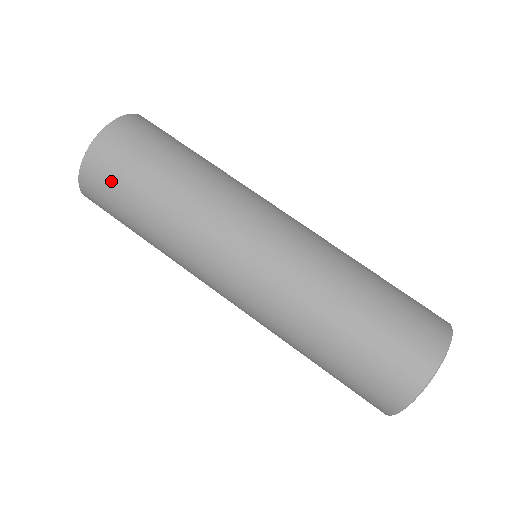
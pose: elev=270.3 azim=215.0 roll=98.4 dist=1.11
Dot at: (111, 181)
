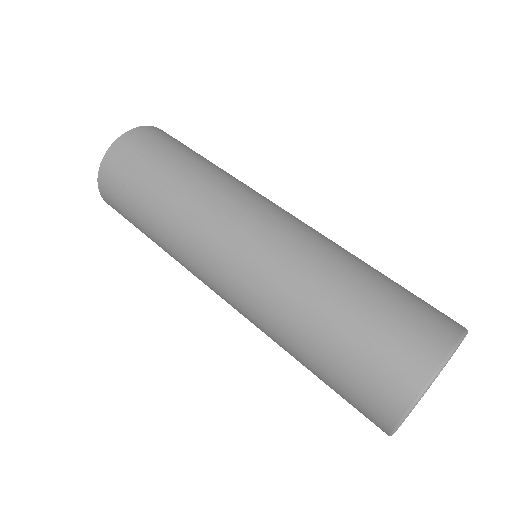
Dot at: (138, 155)
